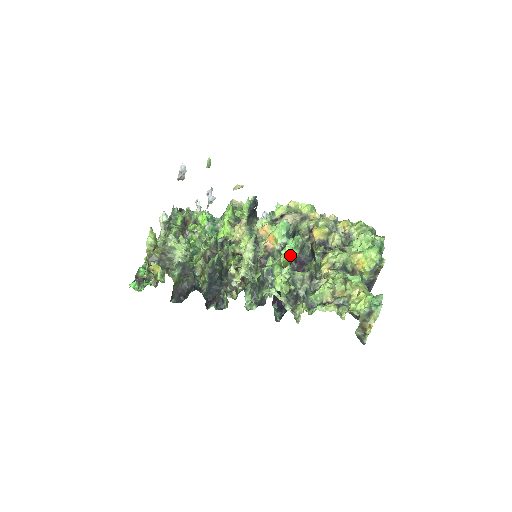
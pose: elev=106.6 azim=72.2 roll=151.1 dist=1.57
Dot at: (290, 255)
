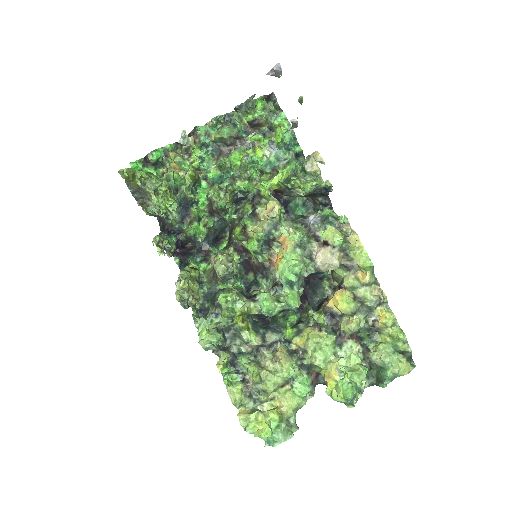
Dot at: (261, 309)
